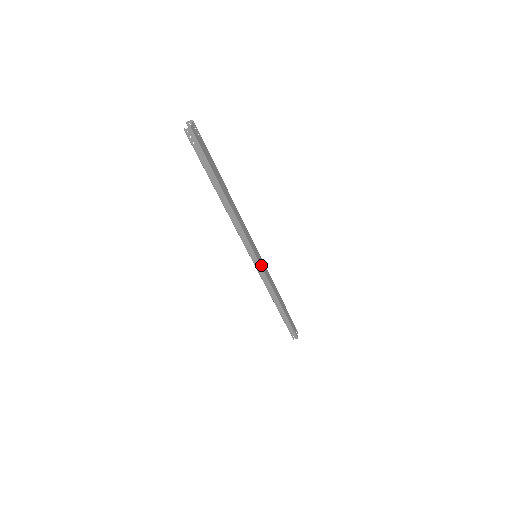
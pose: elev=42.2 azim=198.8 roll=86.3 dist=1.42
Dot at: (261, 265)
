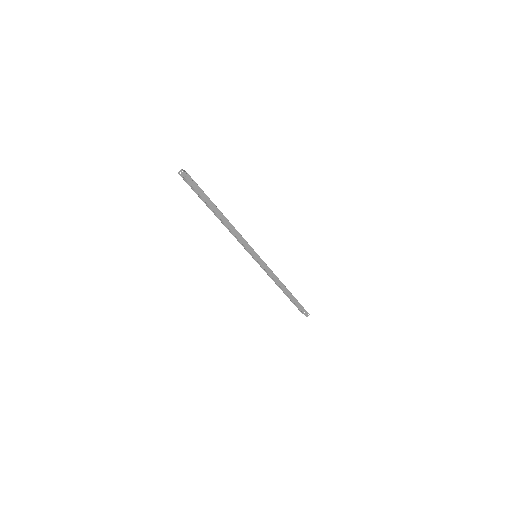
Dot at: (263, 261)
